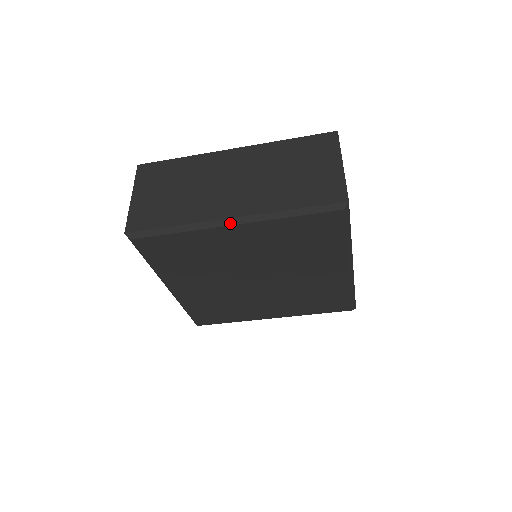
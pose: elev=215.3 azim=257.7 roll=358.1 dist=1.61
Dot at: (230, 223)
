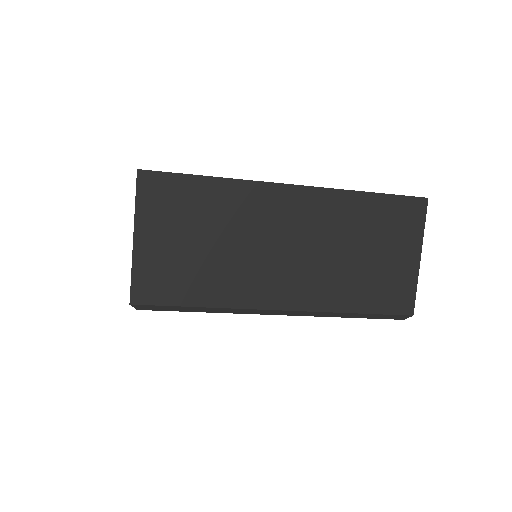
Dot at: (276, 313)
